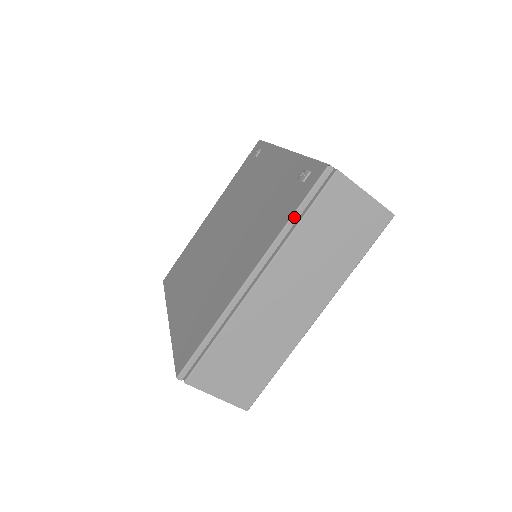
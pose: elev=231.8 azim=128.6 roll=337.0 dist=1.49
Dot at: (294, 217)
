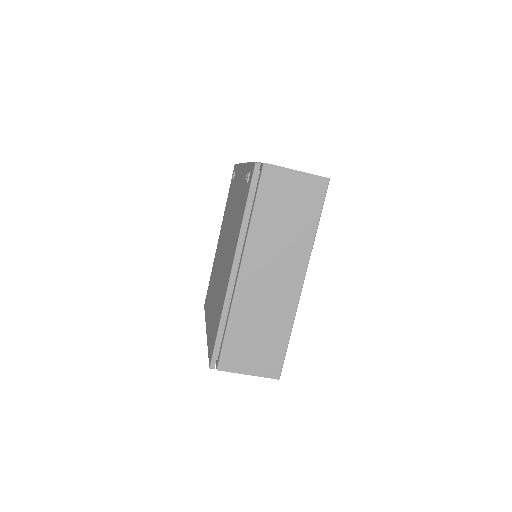
Dot at: (246, 211)
